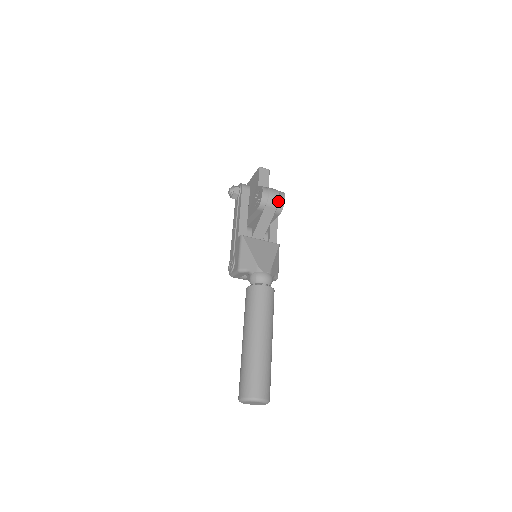
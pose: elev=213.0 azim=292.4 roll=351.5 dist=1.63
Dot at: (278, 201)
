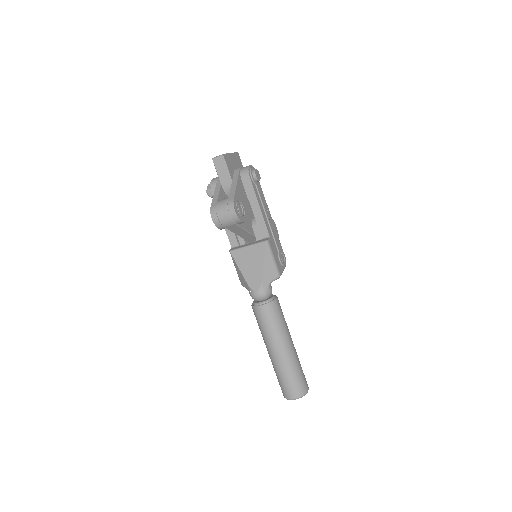
Dot at: (230, 219)
